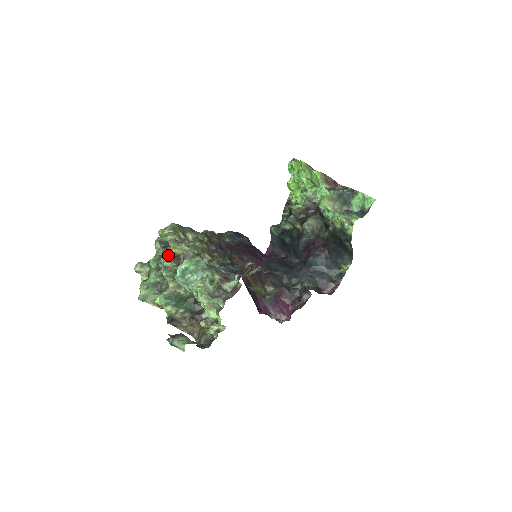
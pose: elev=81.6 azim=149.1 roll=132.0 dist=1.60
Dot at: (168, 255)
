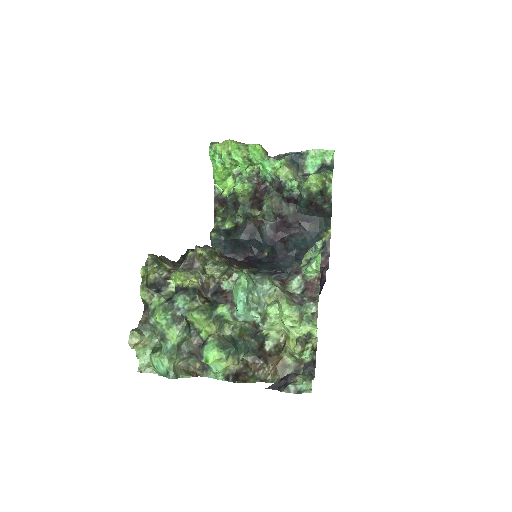
Dot at: (185, 292)
